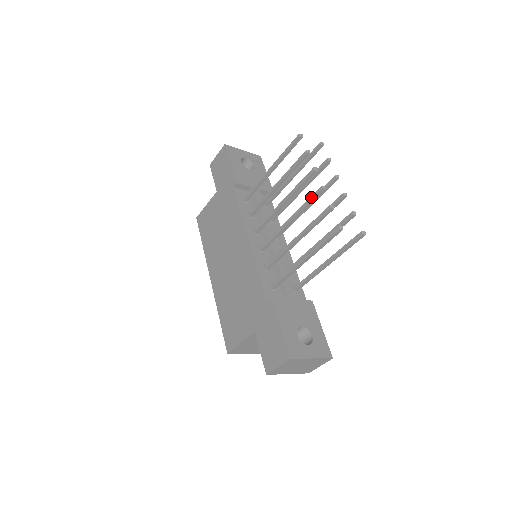
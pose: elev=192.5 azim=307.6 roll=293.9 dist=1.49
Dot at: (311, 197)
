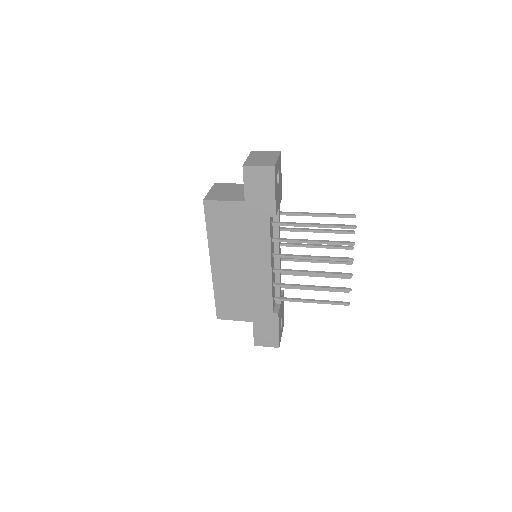
Dot at: (339, 275)
